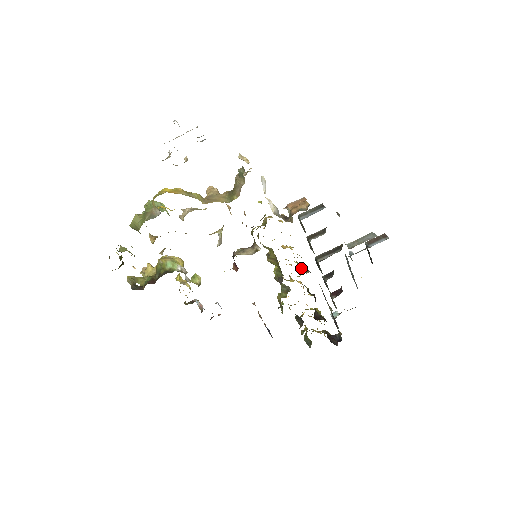
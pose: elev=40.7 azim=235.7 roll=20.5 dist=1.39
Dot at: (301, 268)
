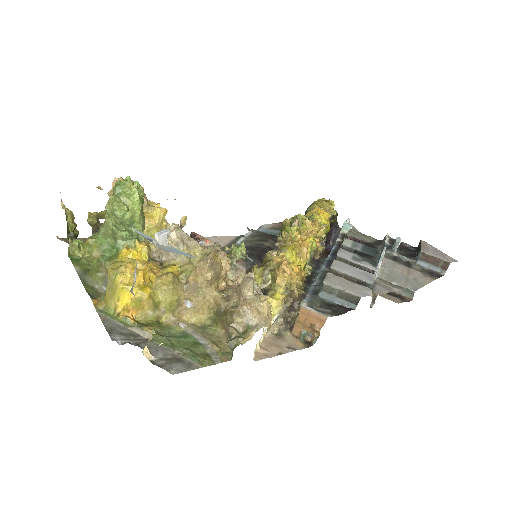
Dot at: (314, 253)
